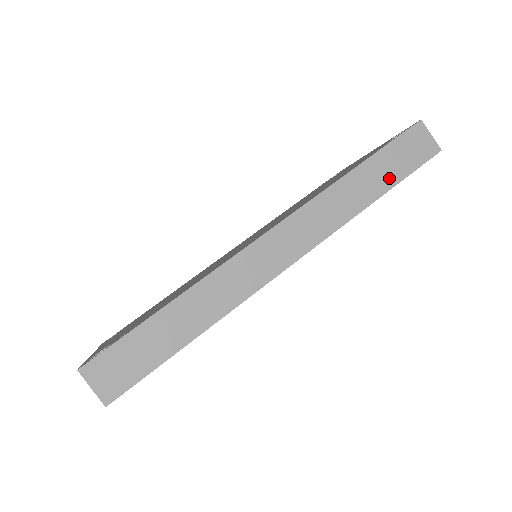
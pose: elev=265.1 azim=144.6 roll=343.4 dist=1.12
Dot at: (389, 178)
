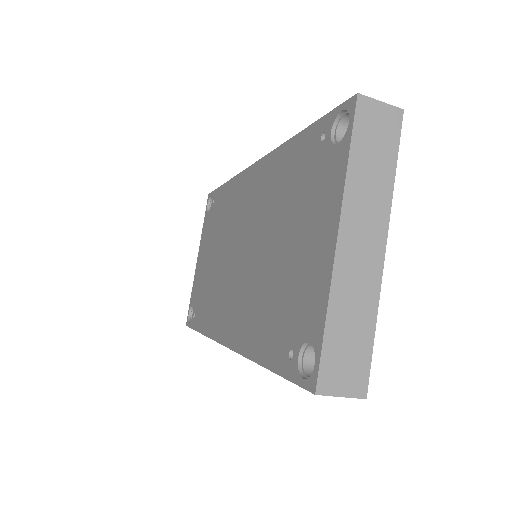
Dot at: occluded
